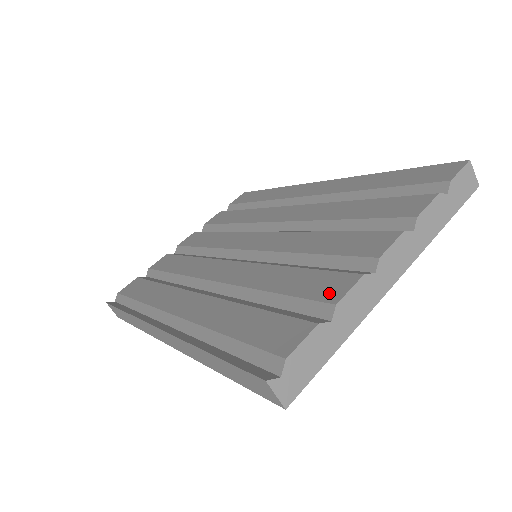
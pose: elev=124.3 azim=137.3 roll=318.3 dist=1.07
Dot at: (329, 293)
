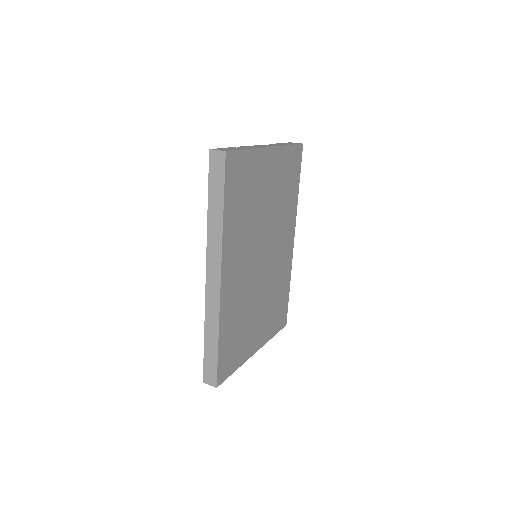
Dot at: occluded
